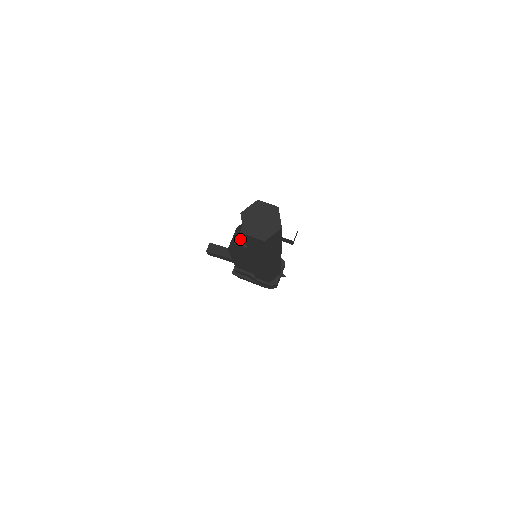
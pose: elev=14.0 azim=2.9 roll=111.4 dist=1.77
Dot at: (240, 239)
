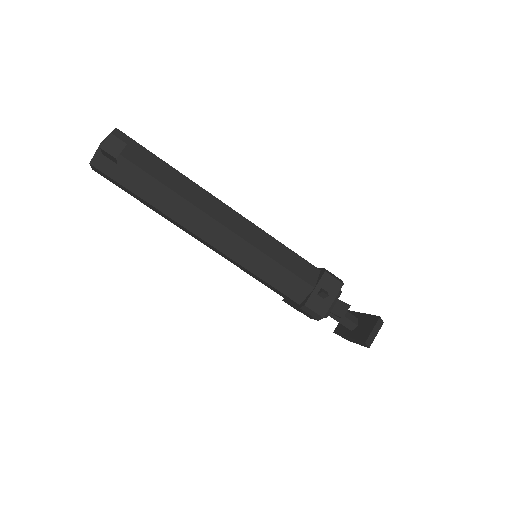
Dot at: occluded
